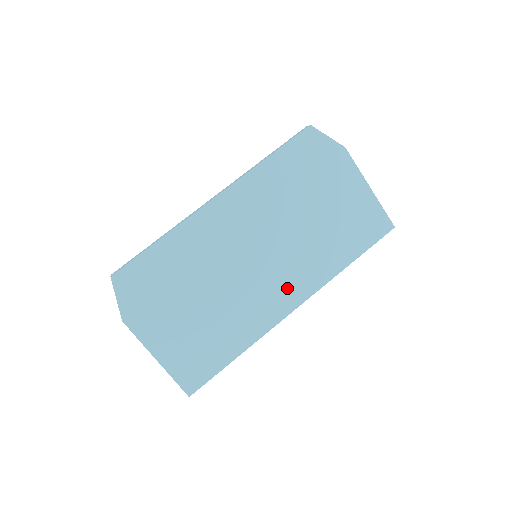
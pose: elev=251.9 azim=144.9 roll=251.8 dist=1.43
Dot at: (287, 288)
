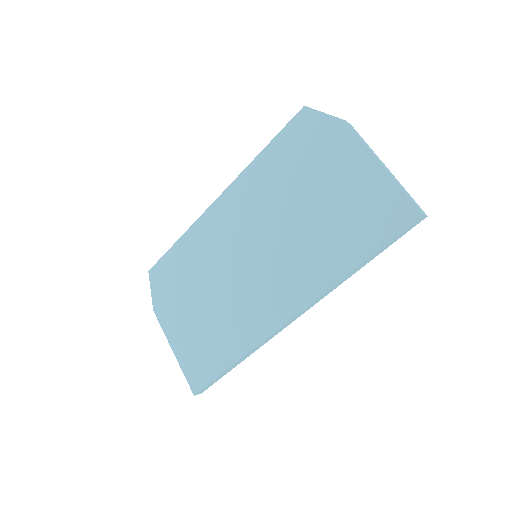
Dot at: (281, 293)
